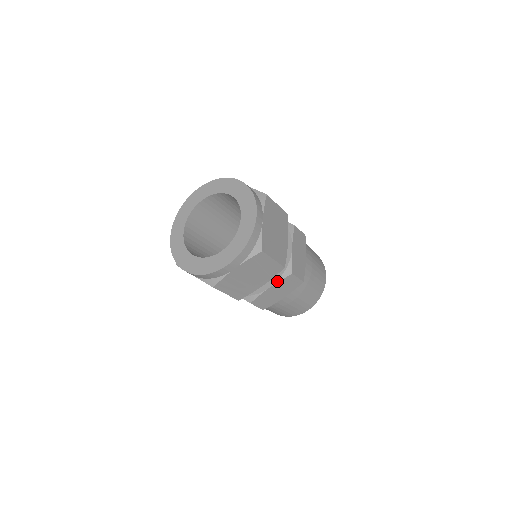
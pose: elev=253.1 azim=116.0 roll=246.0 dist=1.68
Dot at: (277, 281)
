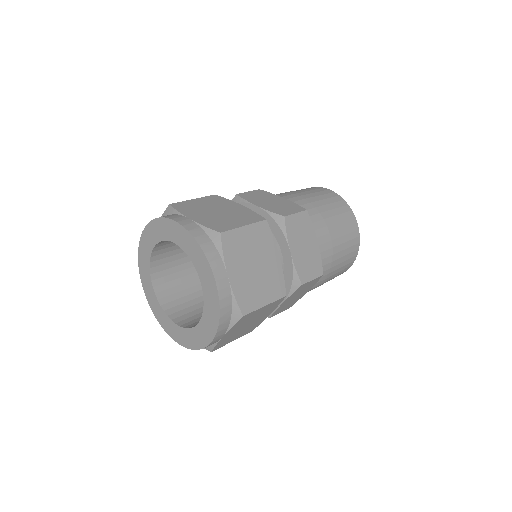
Dot at: (287, 296)
